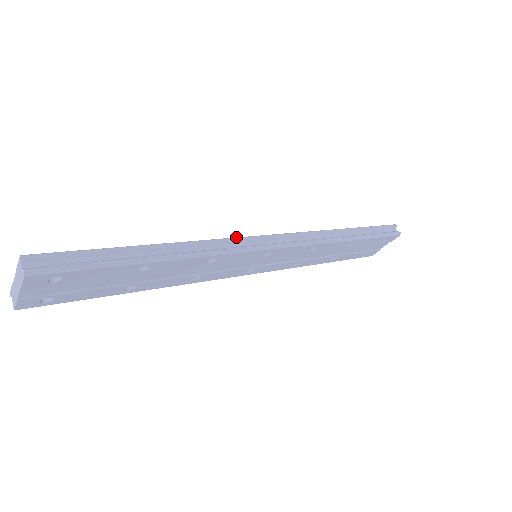
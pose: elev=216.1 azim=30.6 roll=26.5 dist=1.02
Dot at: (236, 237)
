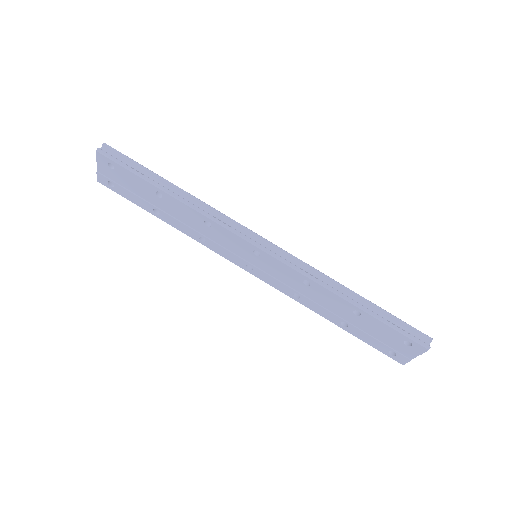
Dot at: occluded
